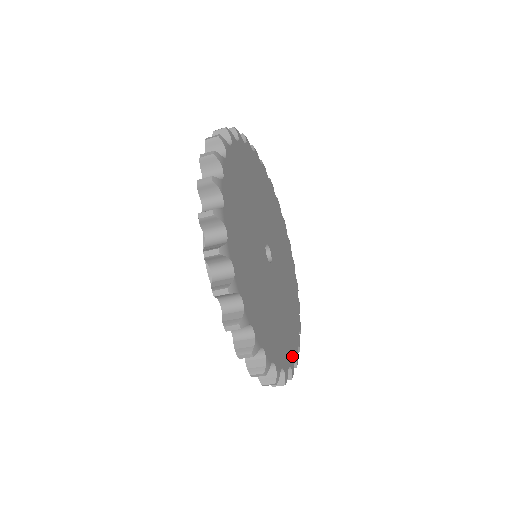
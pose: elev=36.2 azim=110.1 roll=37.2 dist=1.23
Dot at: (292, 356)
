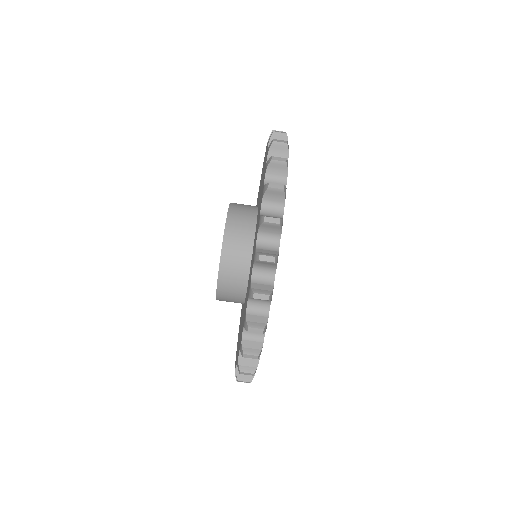
Dot at: occluded
